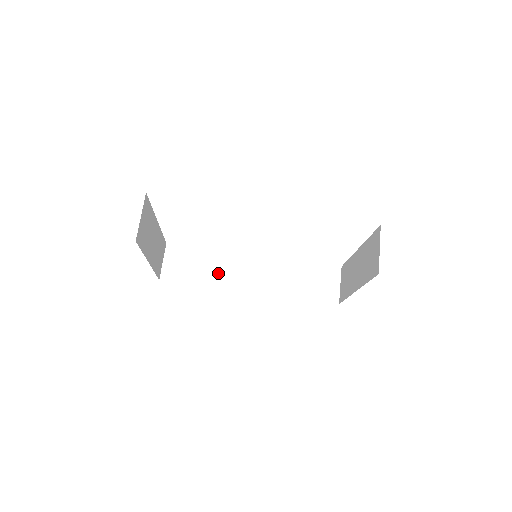
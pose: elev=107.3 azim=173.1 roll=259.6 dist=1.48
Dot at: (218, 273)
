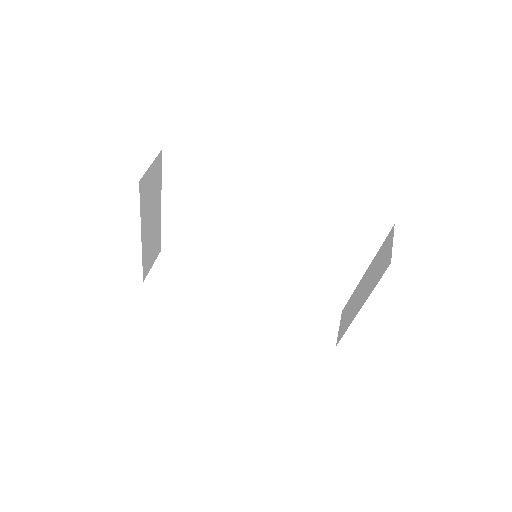
Dot at: (208, 289)
